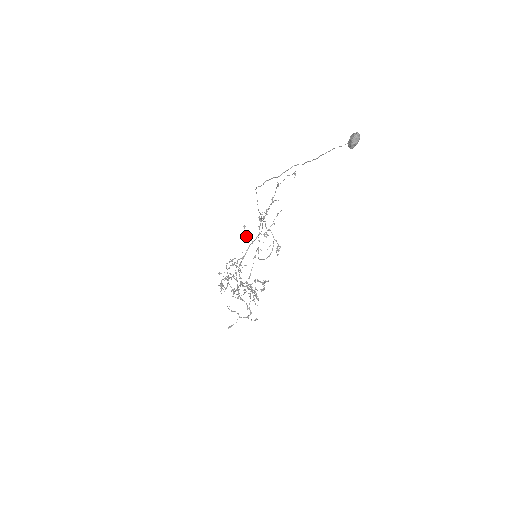
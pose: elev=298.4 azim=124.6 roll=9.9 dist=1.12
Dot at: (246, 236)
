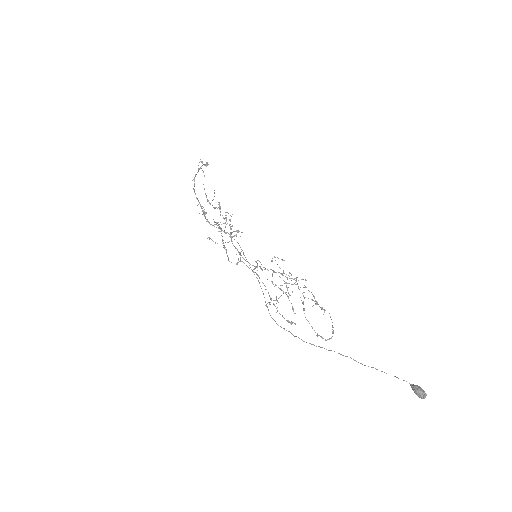
Dot at: occluded
